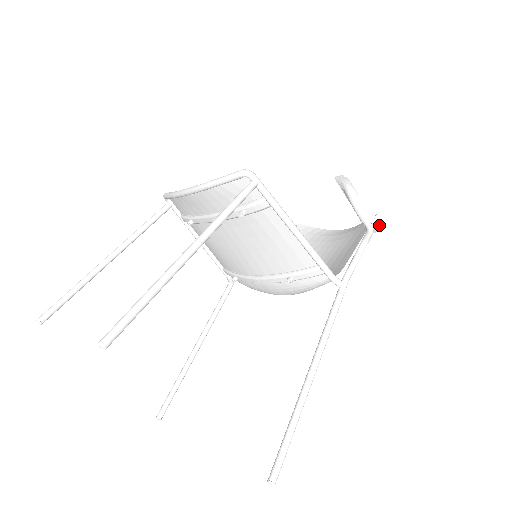
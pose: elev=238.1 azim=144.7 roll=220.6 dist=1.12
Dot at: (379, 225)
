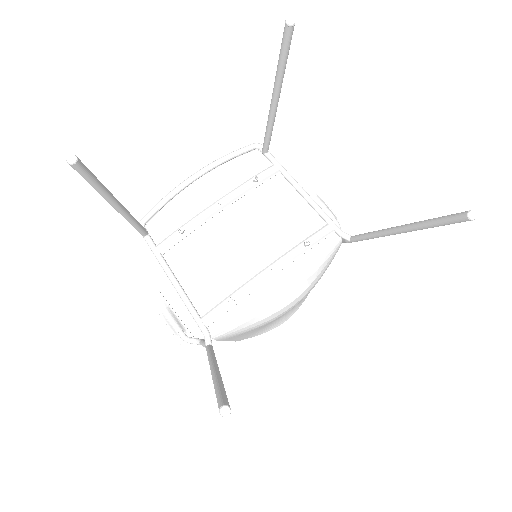
Dot at: occluded
